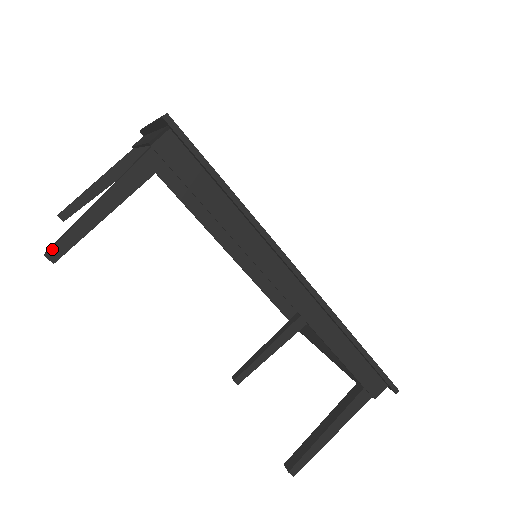
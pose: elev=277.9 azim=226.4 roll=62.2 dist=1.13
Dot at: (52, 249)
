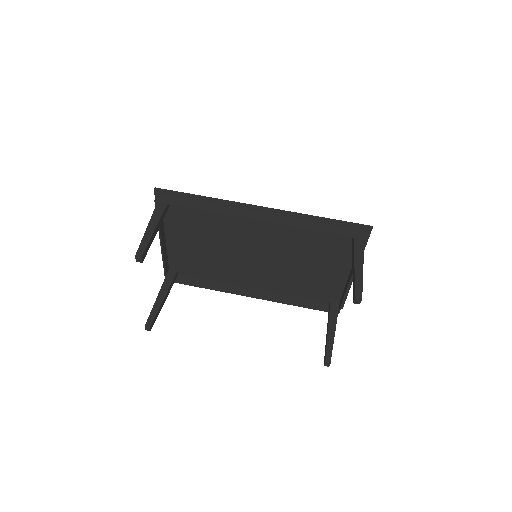
Dot at: (137, 252)
